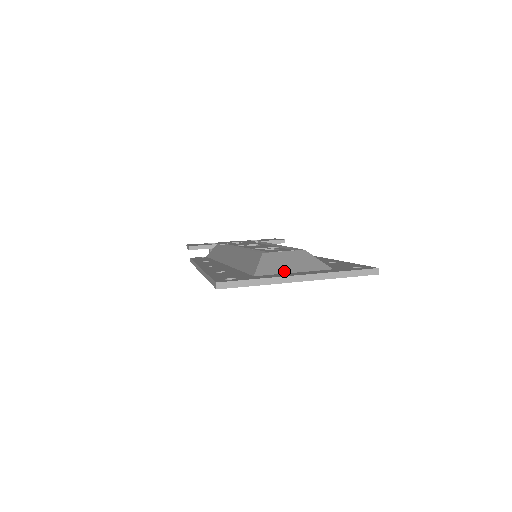
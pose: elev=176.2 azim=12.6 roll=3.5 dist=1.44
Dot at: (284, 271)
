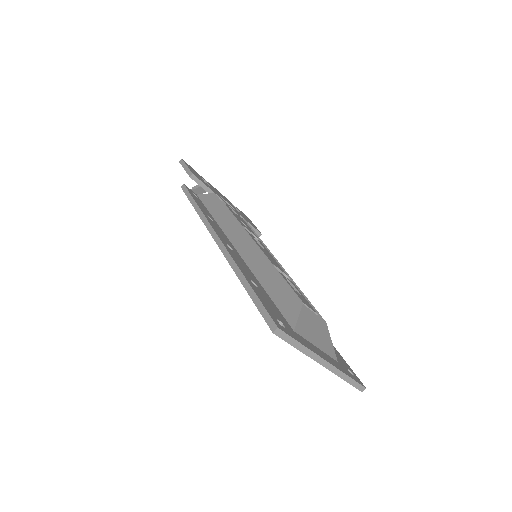
Dot at: (312, 340)
